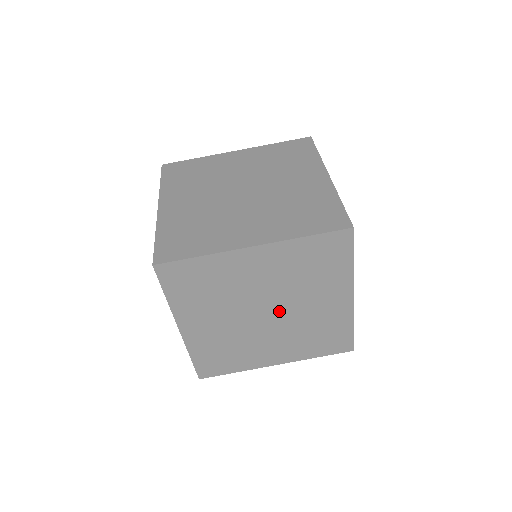
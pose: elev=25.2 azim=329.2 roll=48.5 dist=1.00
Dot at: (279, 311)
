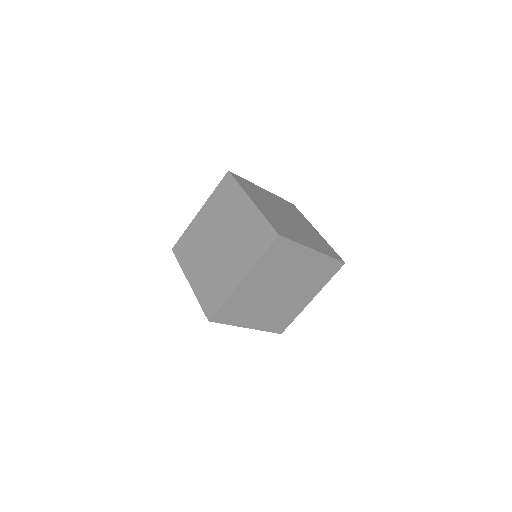
Dot at: (285, 285)
